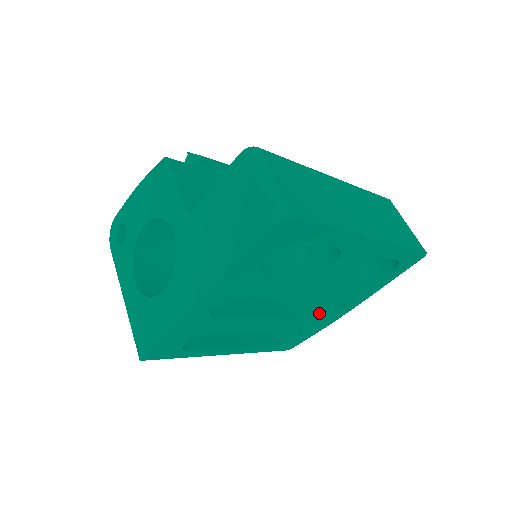
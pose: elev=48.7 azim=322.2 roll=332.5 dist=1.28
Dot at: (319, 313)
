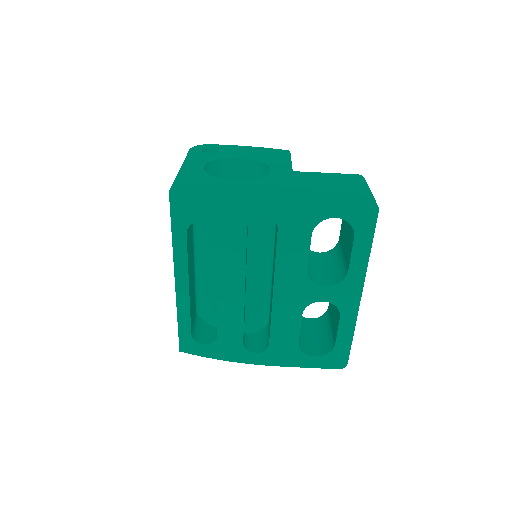
Dot at: occluded
